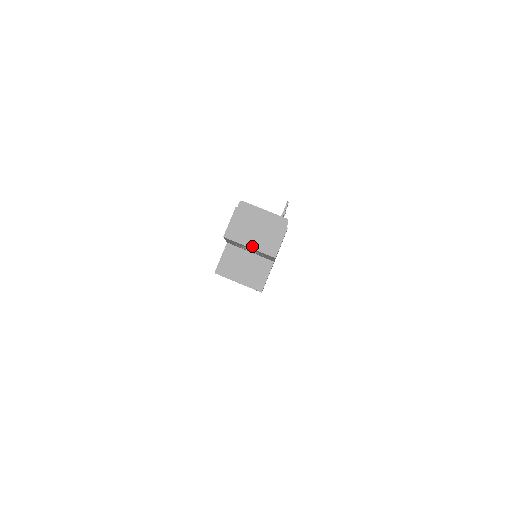
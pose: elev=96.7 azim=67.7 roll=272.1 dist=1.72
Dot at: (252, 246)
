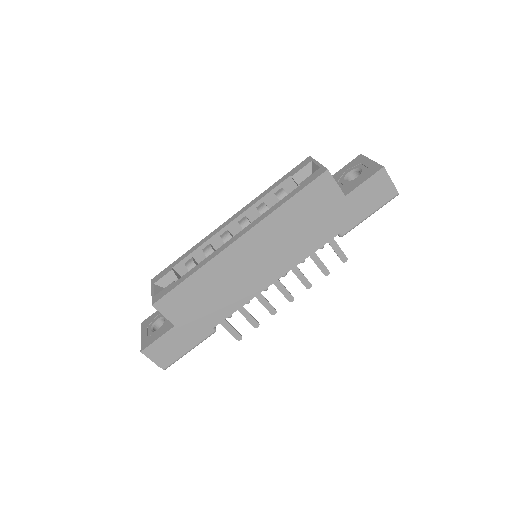
Dot at: (374, 162)
